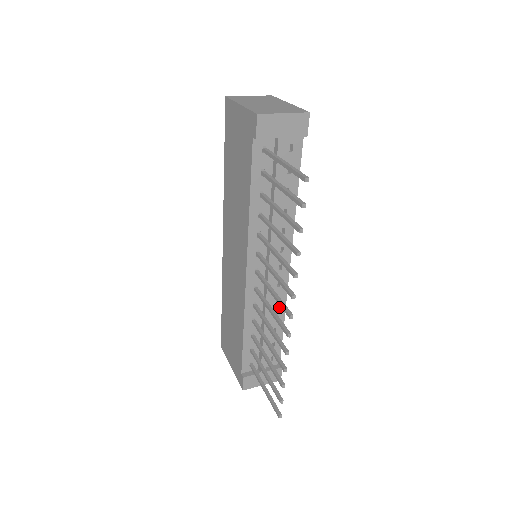
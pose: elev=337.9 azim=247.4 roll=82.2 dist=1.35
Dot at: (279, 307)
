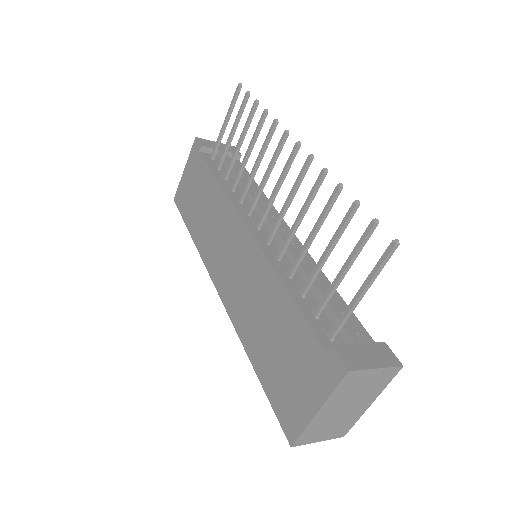
Dot at: occluded
